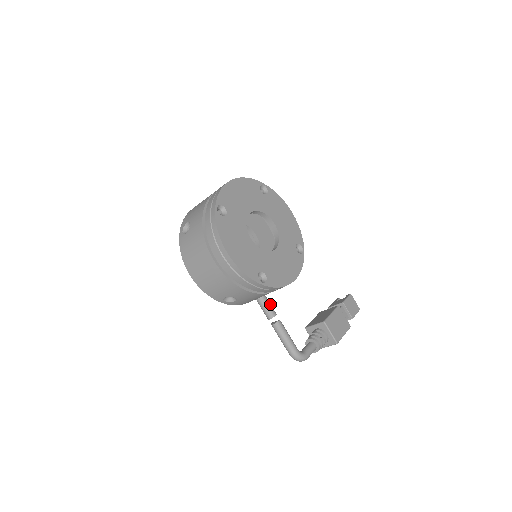
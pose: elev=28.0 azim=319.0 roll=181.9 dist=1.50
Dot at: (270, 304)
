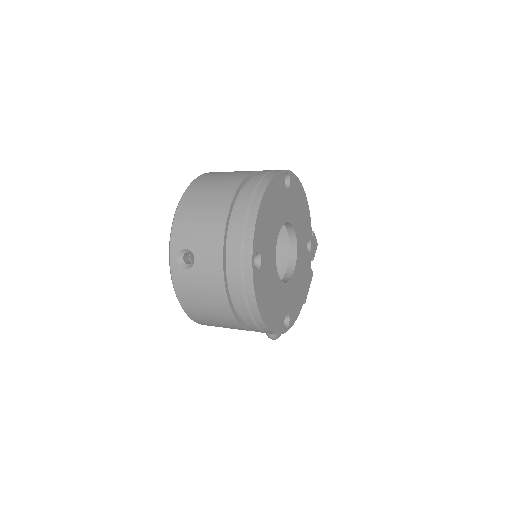
Dot at: occluded
